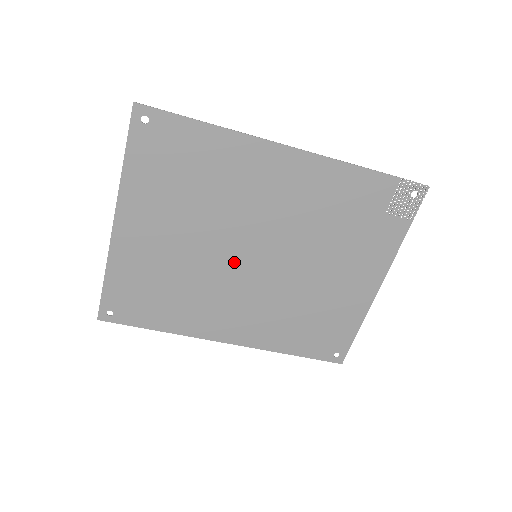
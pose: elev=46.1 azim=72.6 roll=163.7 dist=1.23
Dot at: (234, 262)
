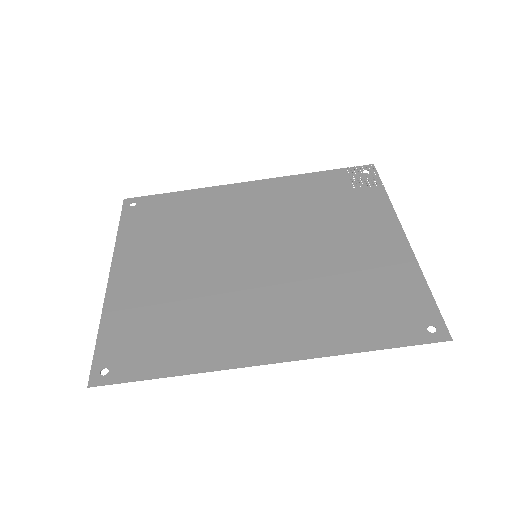
Dot at: (236, 268)
